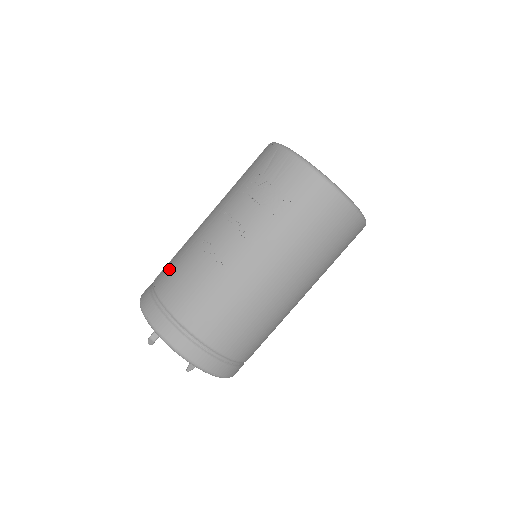
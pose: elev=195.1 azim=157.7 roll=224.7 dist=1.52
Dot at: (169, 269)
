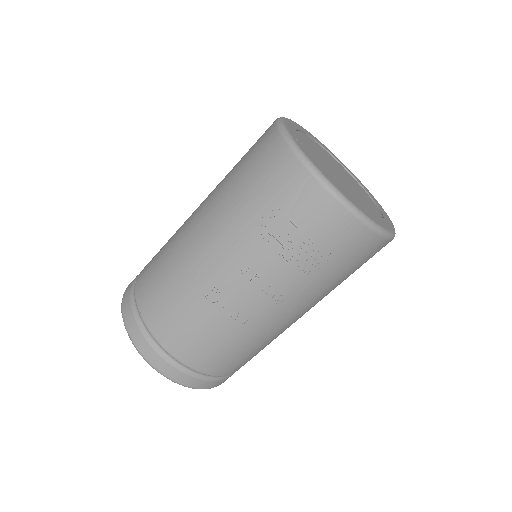
Dot at: (162, 307)
